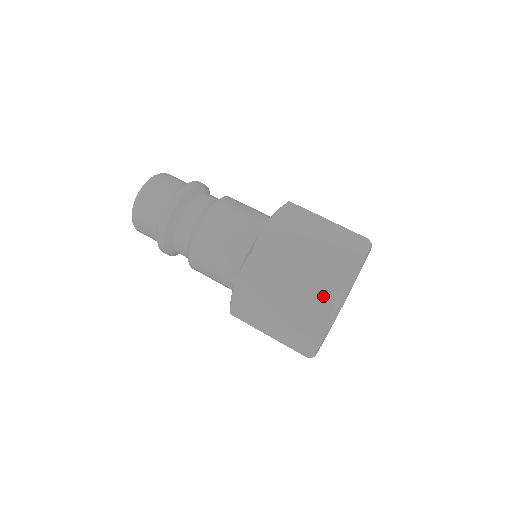
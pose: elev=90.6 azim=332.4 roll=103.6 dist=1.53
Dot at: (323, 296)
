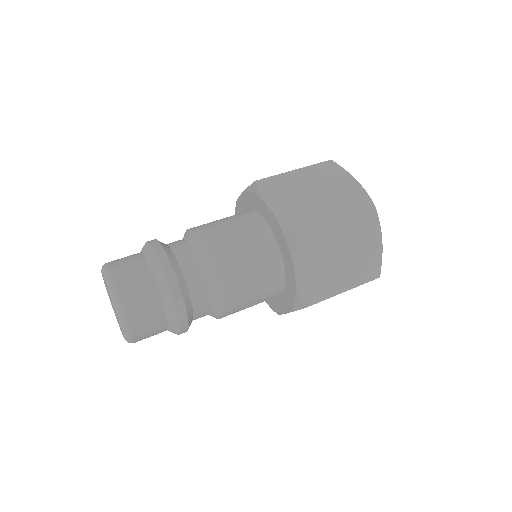
Dot at: occluded
